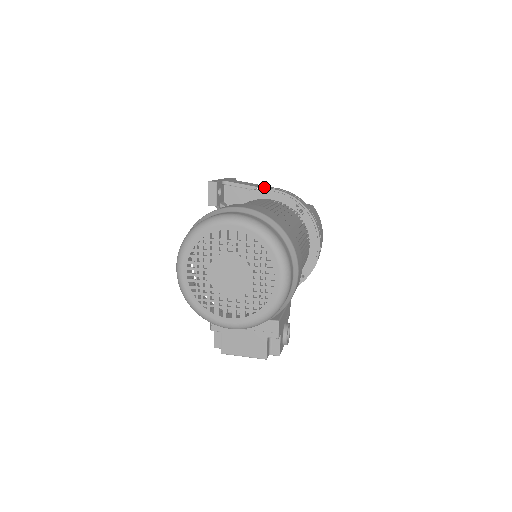
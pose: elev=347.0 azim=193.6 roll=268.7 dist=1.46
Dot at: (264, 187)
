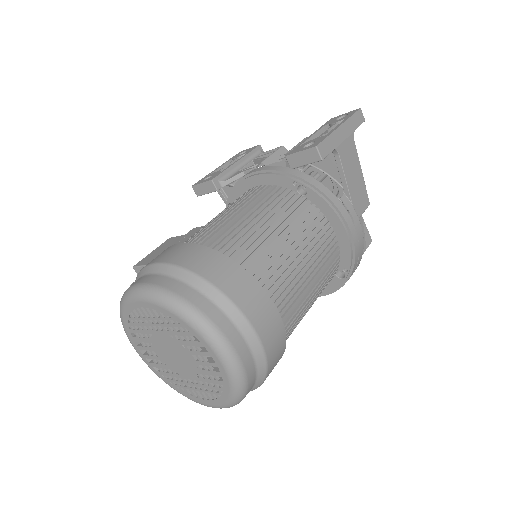
Dot at: (354, 212)
